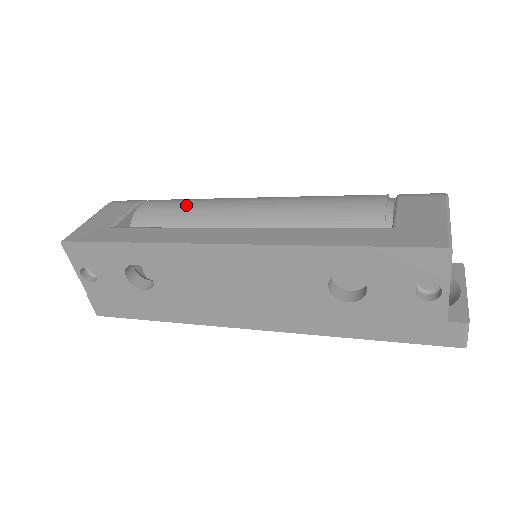
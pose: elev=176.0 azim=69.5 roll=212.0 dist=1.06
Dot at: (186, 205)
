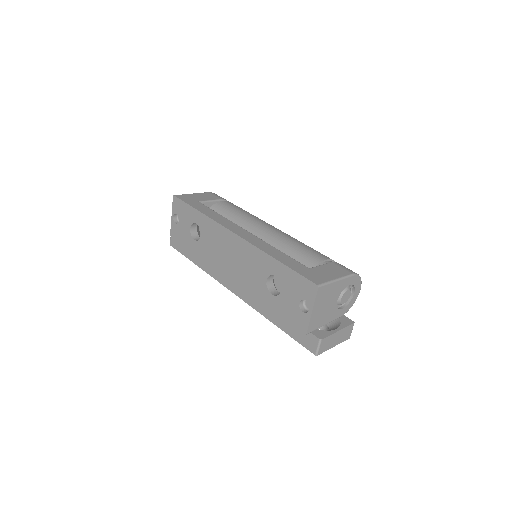
Dot at: (240, 212)
